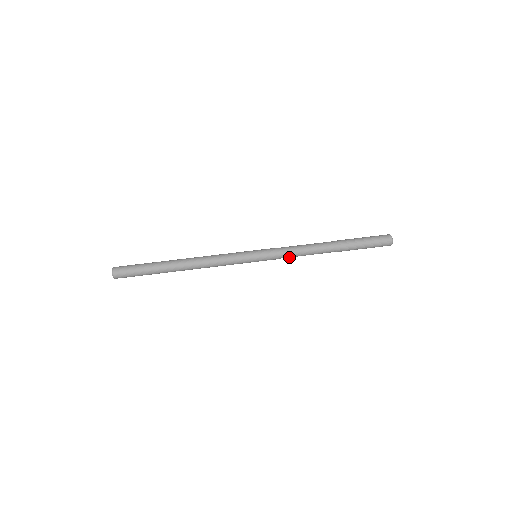
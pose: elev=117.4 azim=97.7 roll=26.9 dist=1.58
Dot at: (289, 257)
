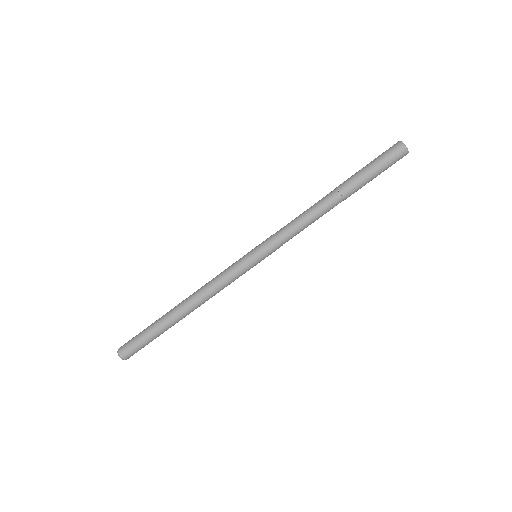
Dot at: occluded
